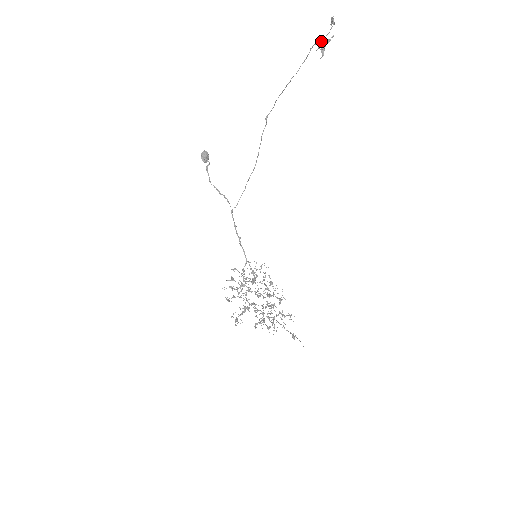
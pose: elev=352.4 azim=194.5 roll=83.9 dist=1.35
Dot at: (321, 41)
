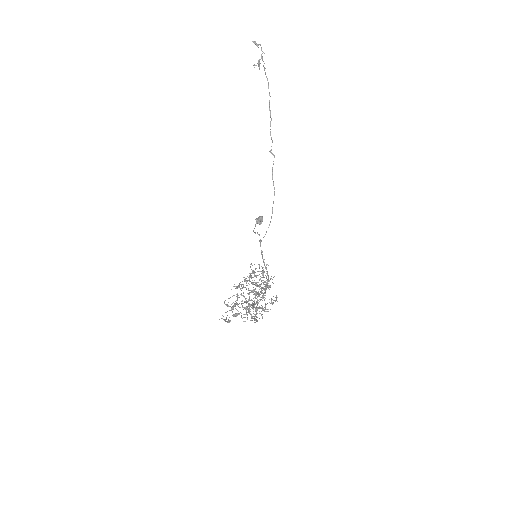
Dot at: occluded
